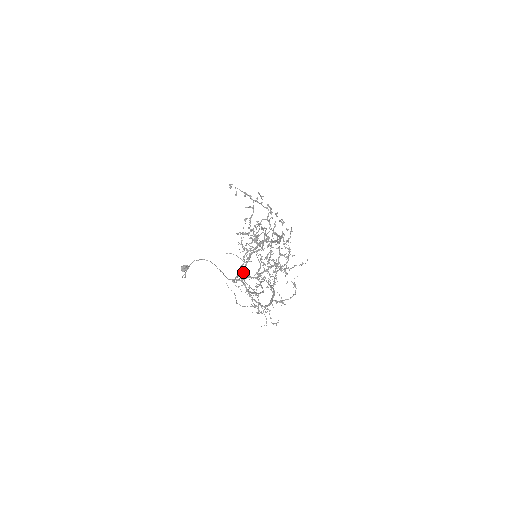
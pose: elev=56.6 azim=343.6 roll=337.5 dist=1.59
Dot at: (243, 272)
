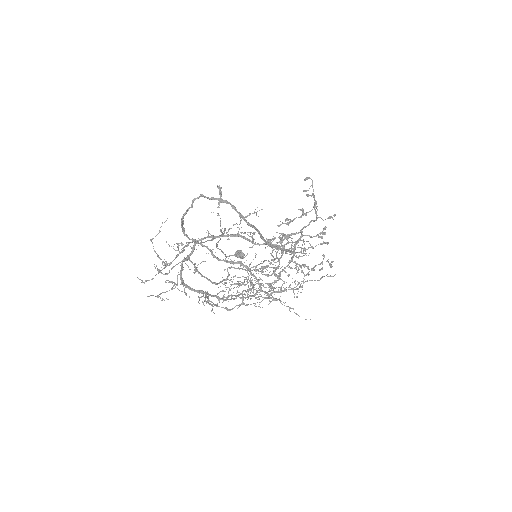
Dot at: occluded
